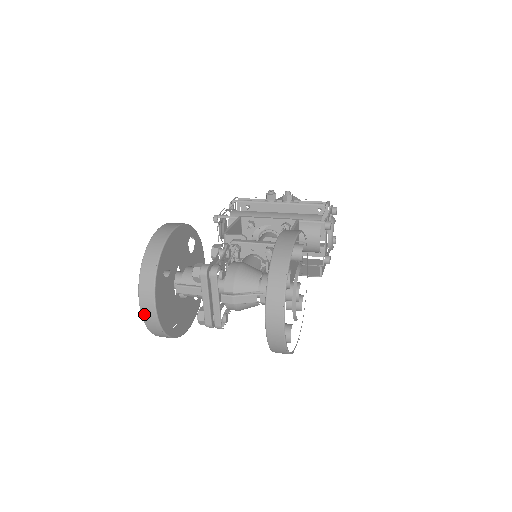
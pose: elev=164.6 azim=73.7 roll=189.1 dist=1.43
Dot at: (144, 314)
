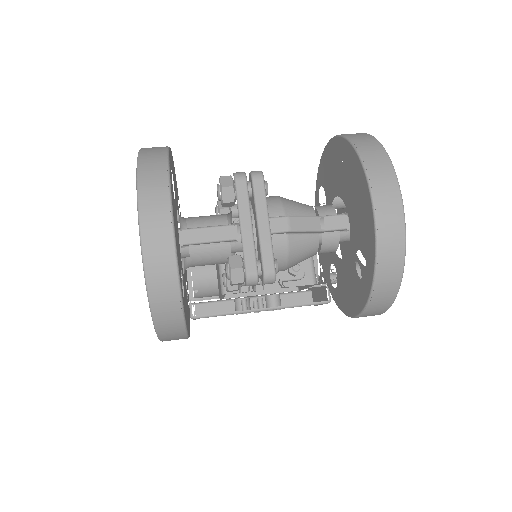
Dot at: (147, 236)
